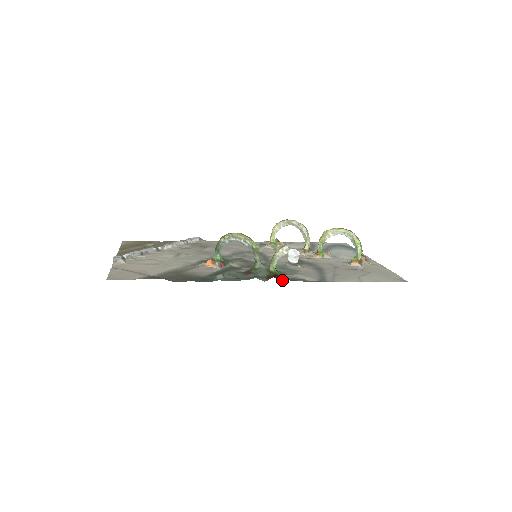
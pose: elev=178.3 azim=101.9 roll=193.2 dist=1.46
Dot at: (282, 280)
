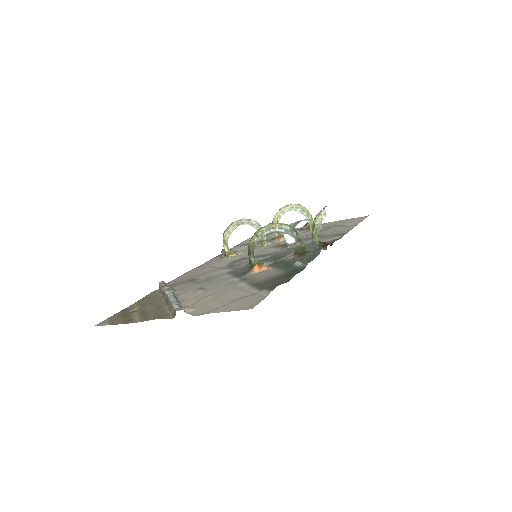
Dot at: (330, 244)
